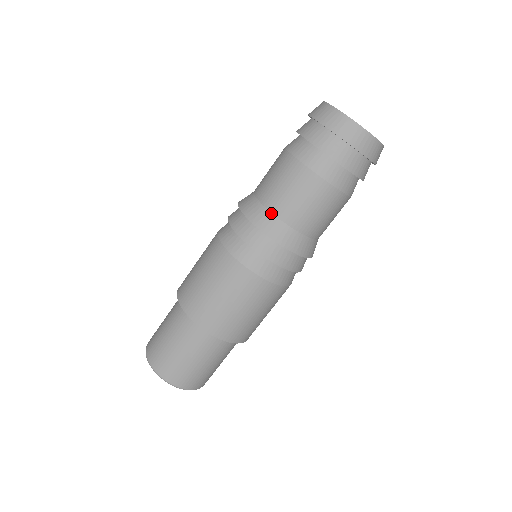
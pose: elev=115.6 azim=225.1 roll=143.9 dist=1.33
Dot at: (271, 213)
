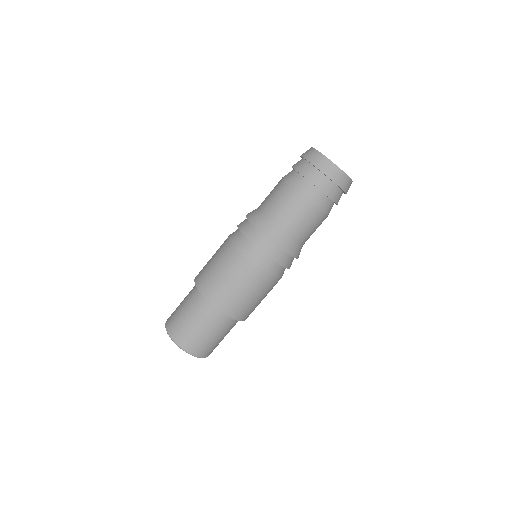
Dot at: (283, 233)
